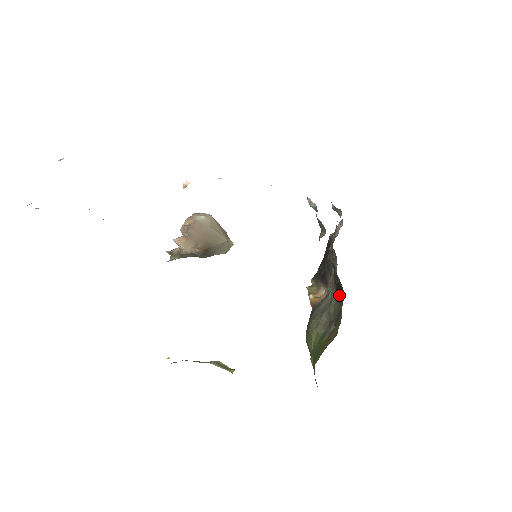
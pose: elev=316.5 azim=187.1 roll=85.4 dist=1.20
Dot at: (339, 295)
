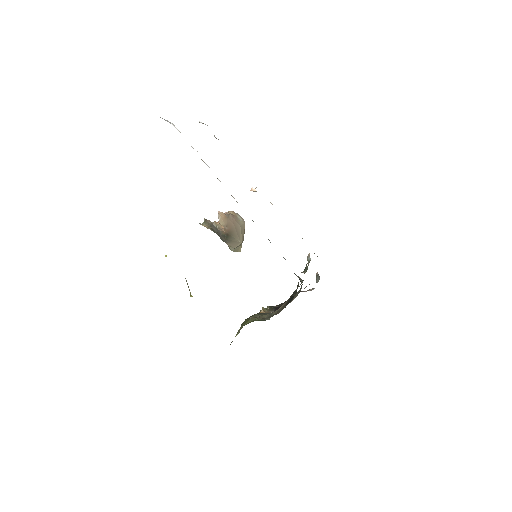
Dot at: (288, 302)
